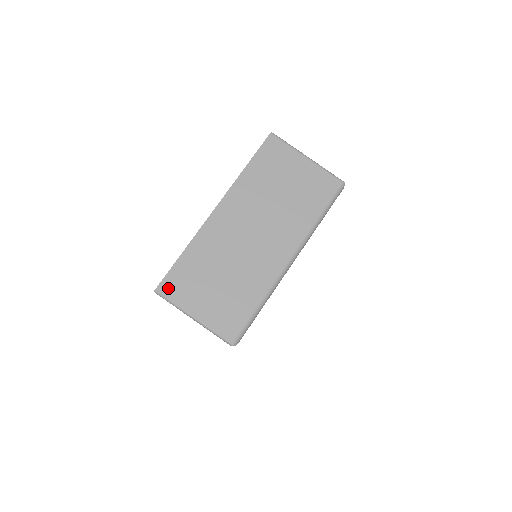
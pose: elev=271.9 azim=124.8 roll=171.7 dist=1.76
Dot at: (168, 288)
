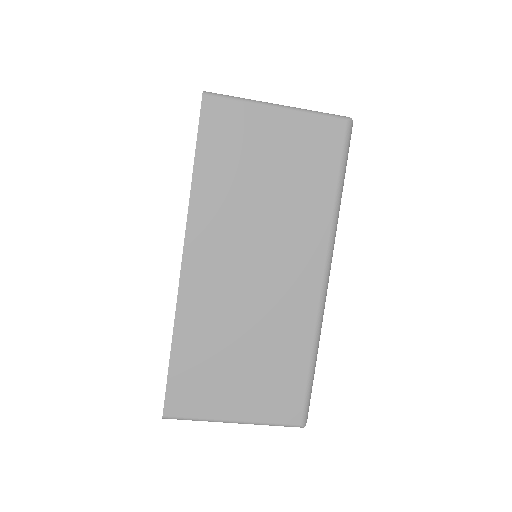
Dot at: (179, 405)
